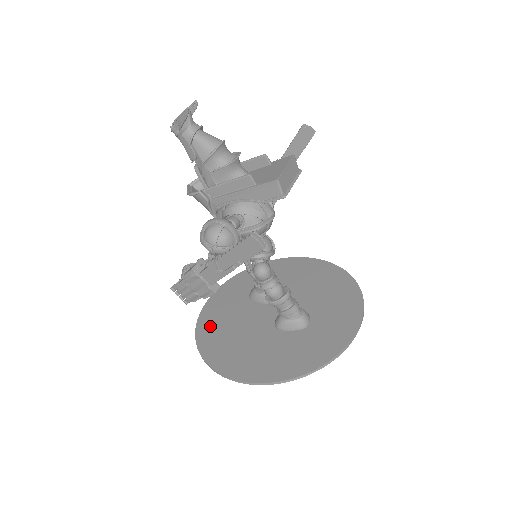
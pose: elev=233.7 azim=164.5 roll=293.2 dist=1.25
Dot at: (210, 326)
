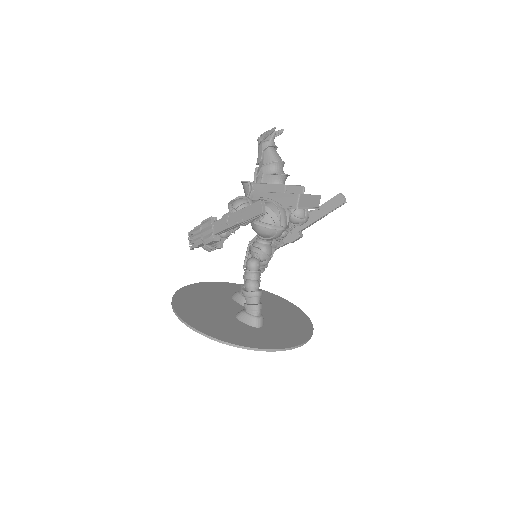
Dot at: (192, 292)
